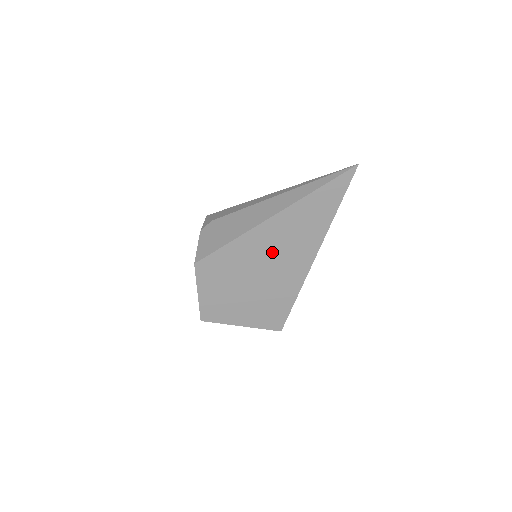
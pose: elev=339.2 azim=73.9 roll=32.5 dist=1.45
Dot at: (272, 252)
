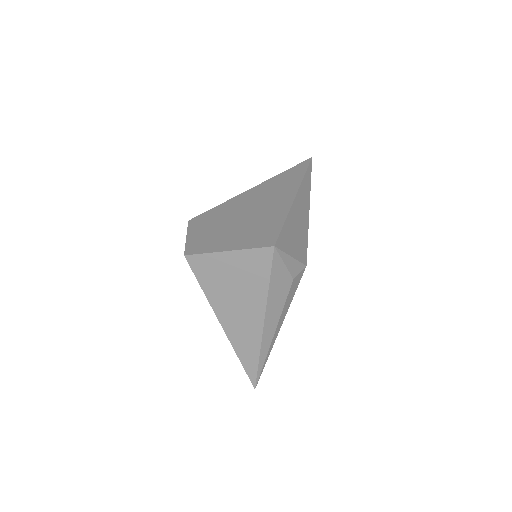
Dot at: (256, 201)
